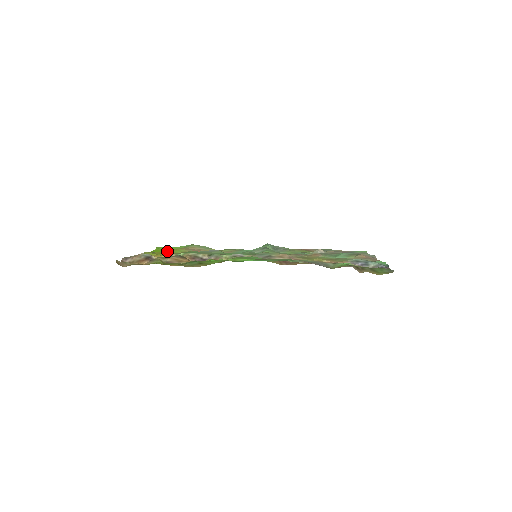
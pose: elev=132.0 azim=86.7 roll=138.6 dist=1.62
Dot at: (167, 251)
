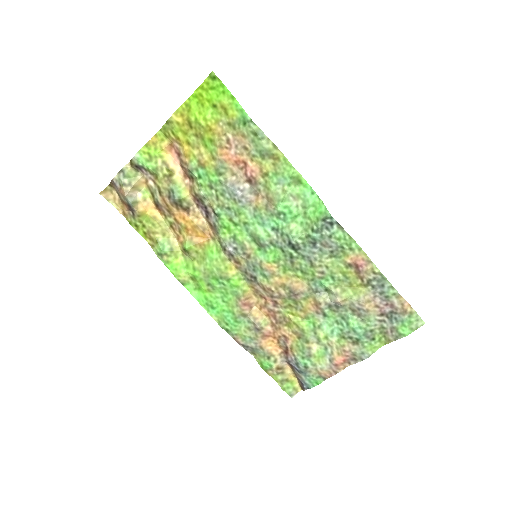
Dot at: (203, 124)
